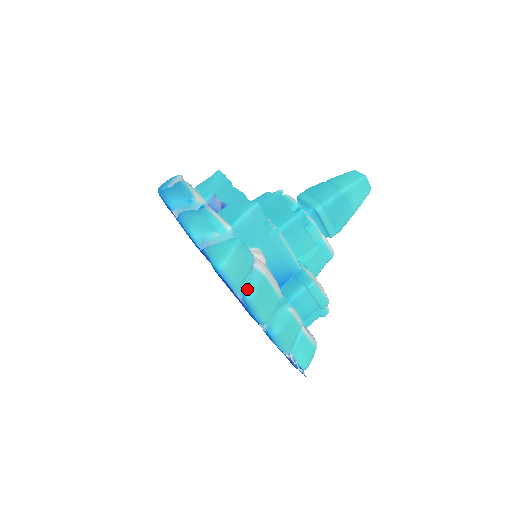
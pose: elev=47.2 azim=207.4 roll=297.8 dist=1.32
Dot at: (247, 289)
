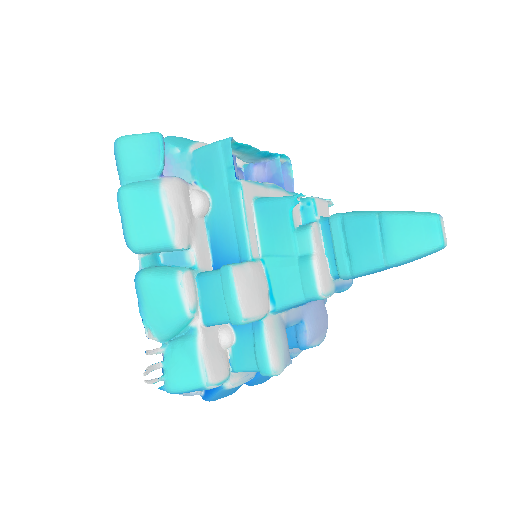
Dot at: (128, 183)
